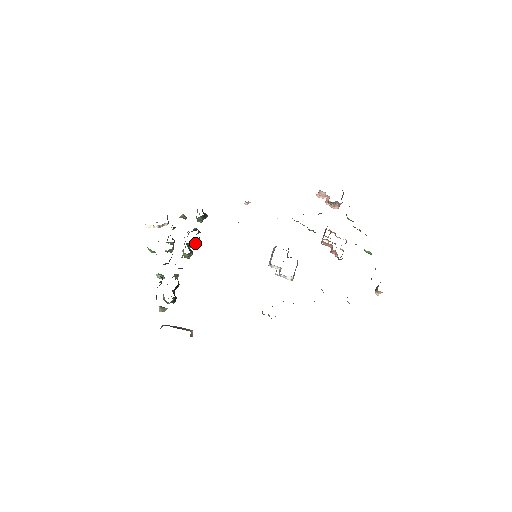
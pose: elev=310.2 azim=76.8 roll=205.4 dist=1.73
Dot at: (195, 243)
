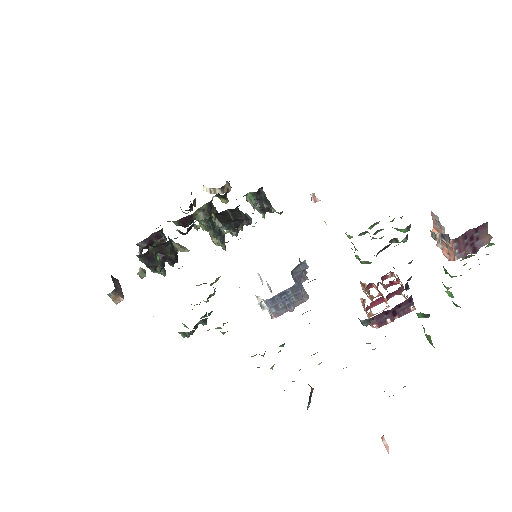
Dot at: (231, 227)
